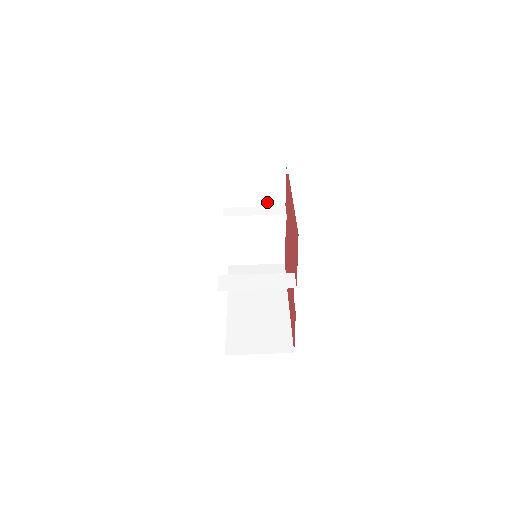
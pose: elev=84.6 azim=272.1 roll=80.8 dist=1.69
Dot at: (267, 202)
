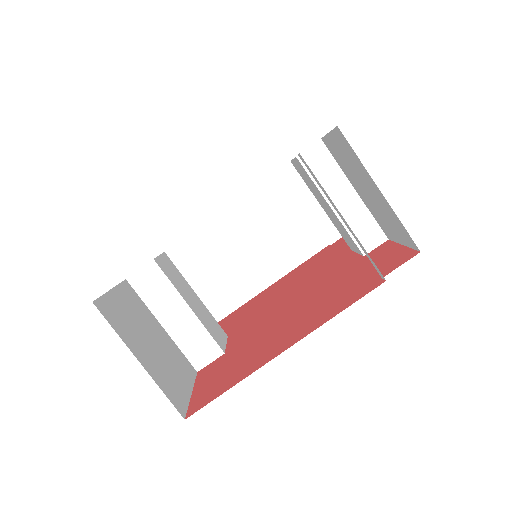
Dot at: (372, 210)
